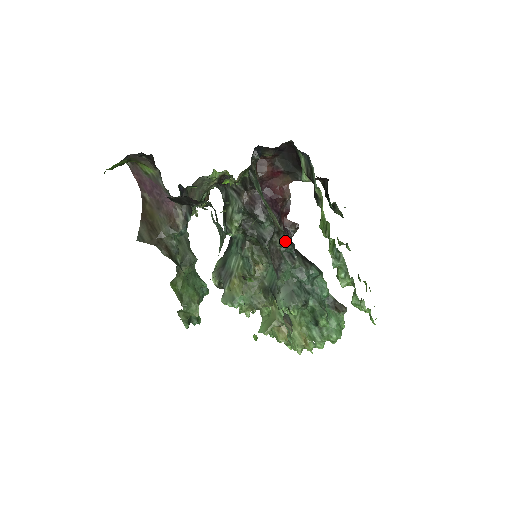
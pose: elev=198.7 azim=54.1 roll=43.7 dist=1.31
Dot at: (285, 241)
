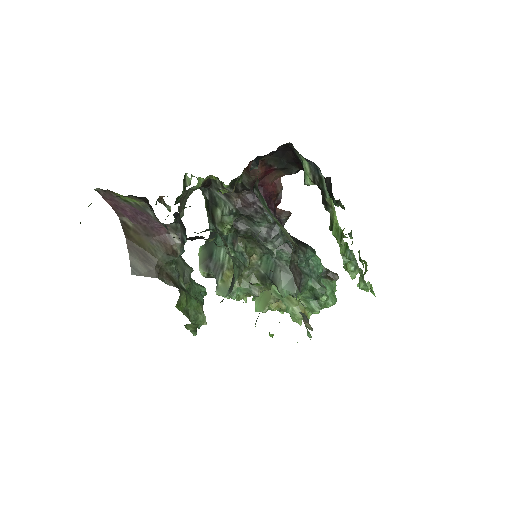
Dot at: (282, 234)
